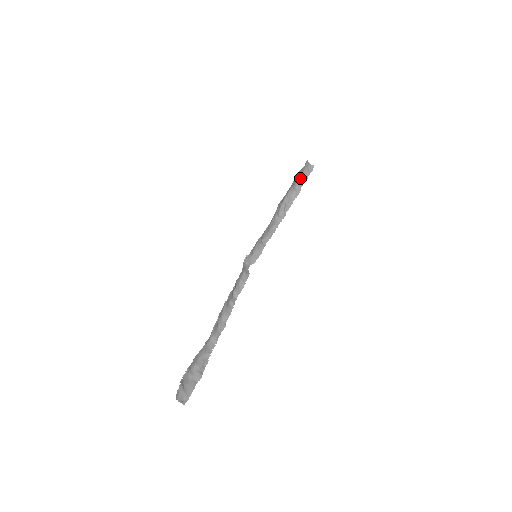
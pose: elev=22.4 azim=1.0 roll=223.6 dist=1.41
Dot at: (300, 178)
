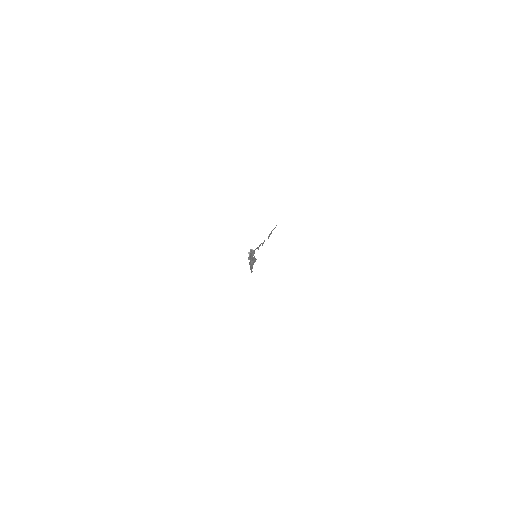
Dot at: (251, 266)
